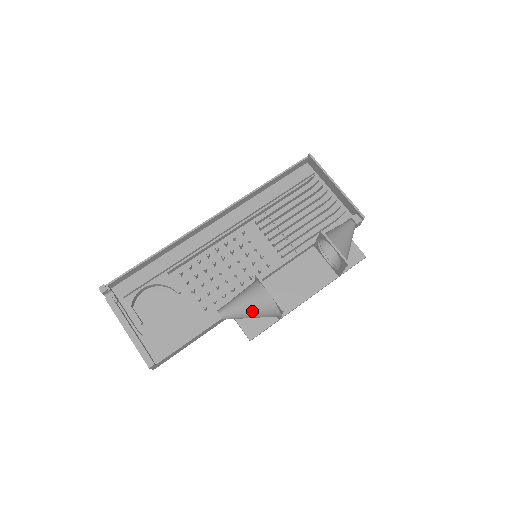
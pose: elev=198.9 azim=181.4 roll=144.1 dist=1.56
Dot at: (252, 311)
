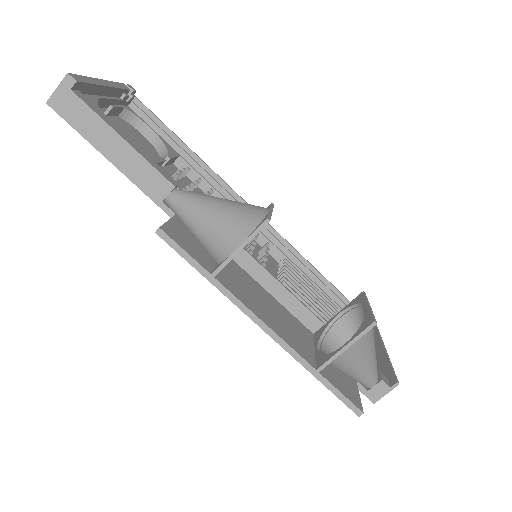
Dot at: (220, 207)
